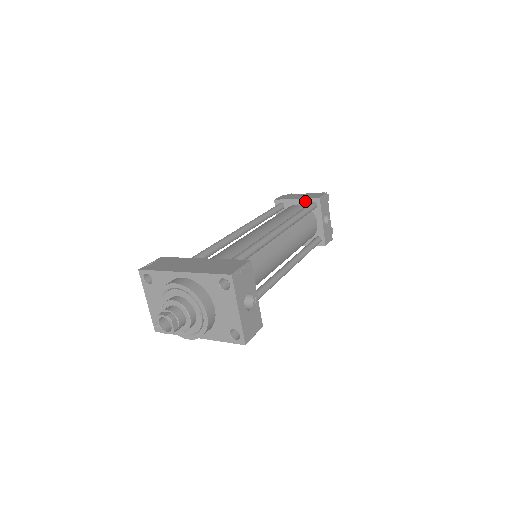
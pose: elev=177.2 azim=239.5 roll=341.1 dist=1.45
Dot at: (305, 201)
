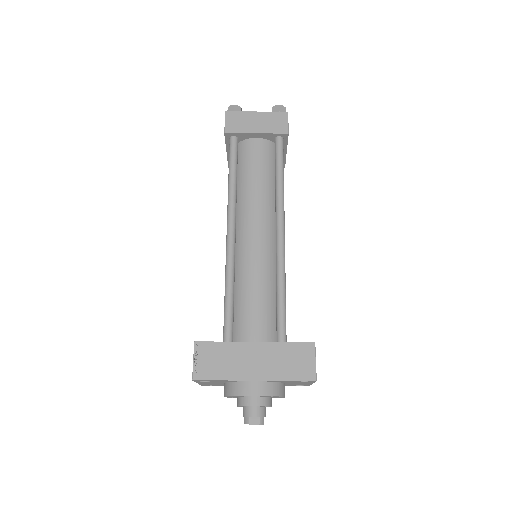
Dot at: (268, 136)
